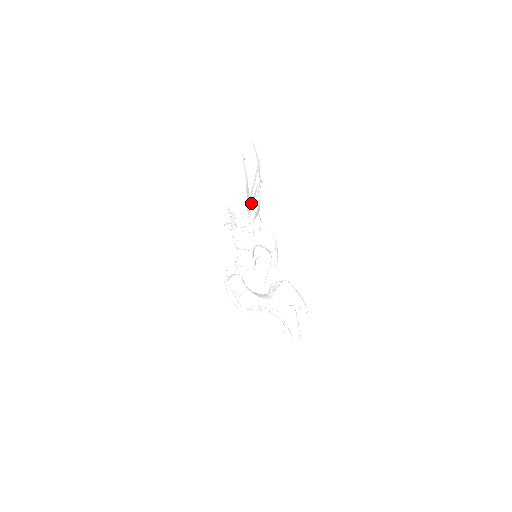
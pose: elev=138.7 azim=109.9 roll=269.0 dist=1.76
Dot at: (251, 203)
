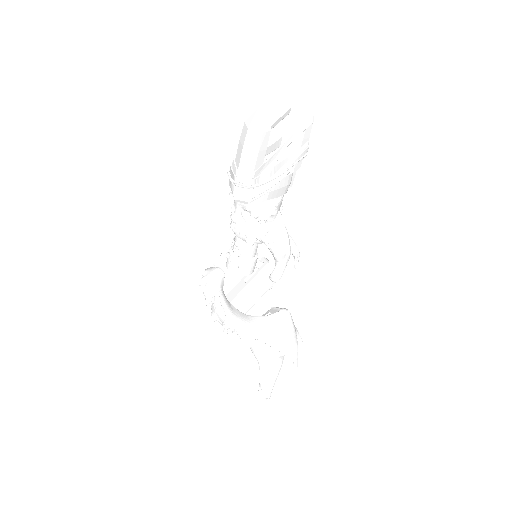
Dot at: (268, 171)
